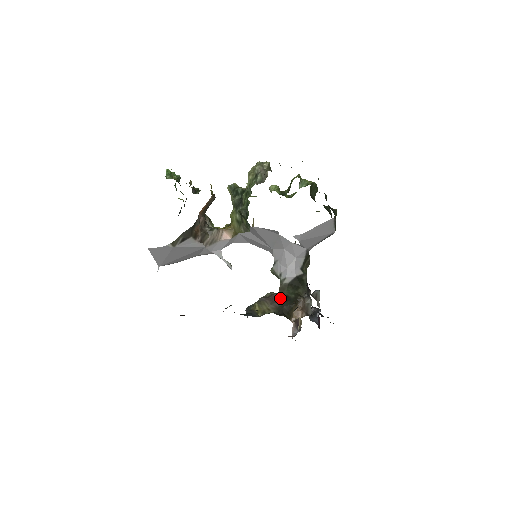
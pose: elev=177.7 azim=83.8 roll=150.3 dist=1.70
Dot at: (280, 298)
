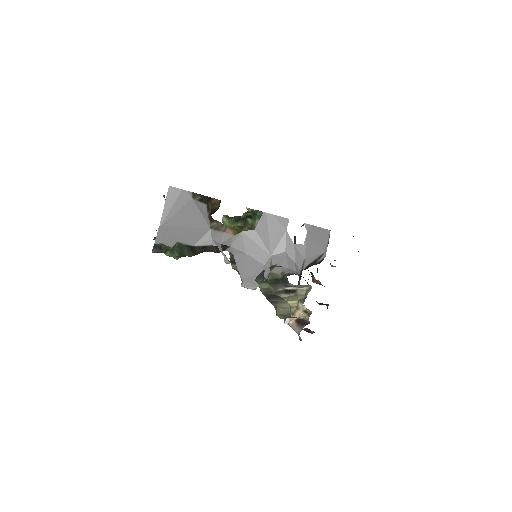
Dot at: occluded
